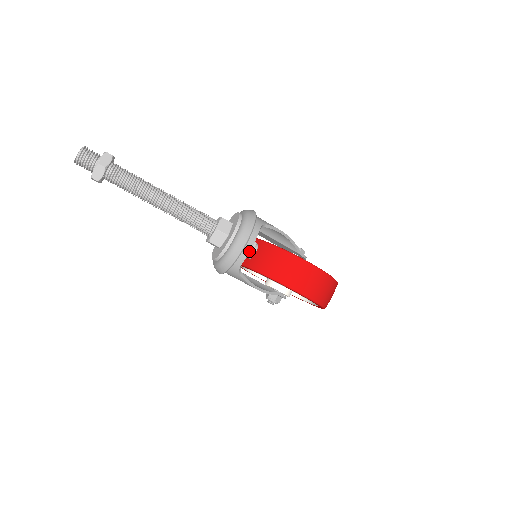
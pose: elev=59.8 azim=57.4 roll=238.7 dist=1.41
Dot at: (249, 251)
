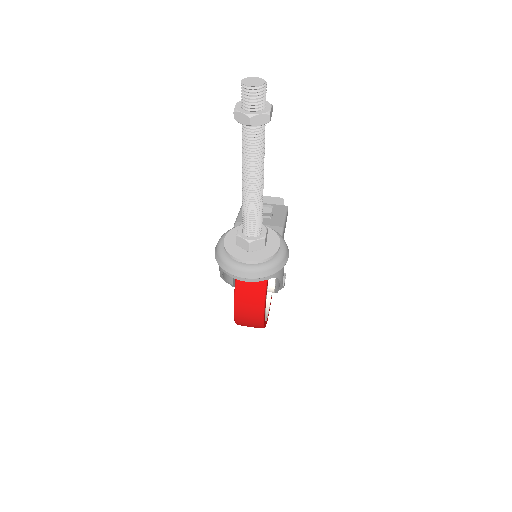
Dot at: (241, 280)
